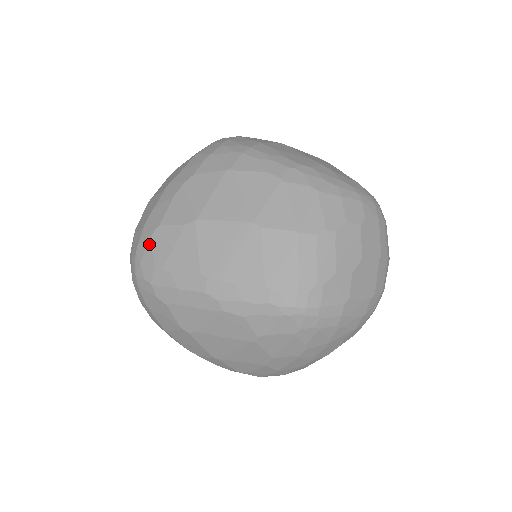
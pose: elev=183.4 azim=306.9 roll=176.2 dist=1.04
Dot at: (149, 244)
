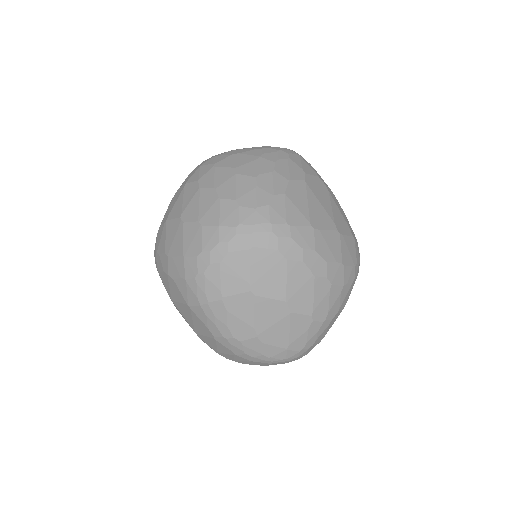
Dot at: occluded
